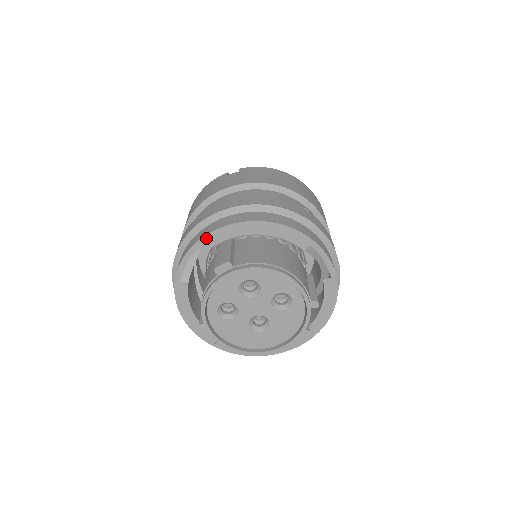
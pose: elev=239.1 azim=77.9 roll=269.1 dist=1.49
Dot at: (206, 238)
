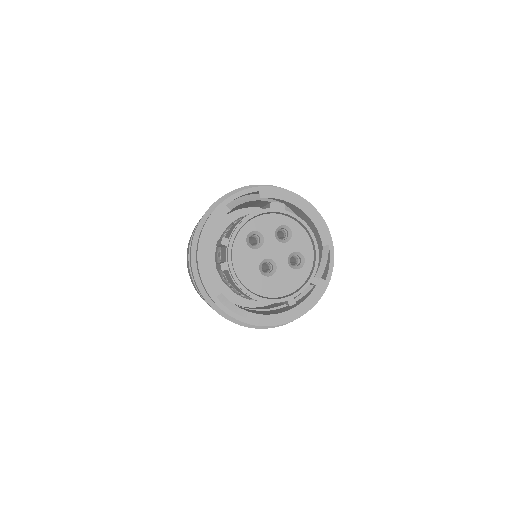
Dot at: (270, 188)
